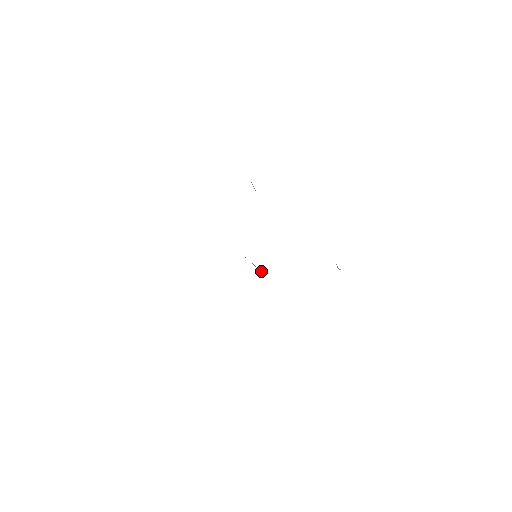
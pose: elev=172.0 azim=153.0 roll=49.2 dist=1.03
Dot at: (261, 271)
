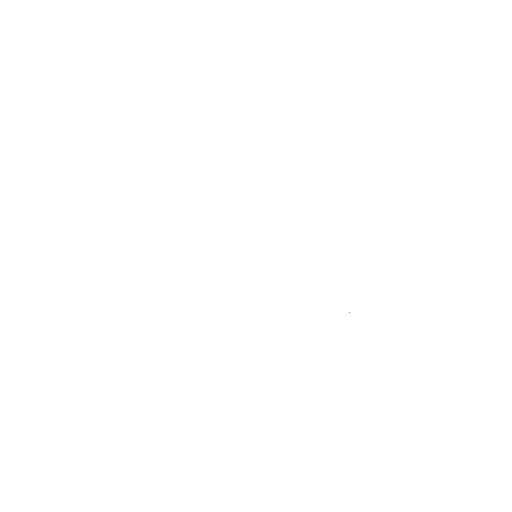
Dot at: occluded
